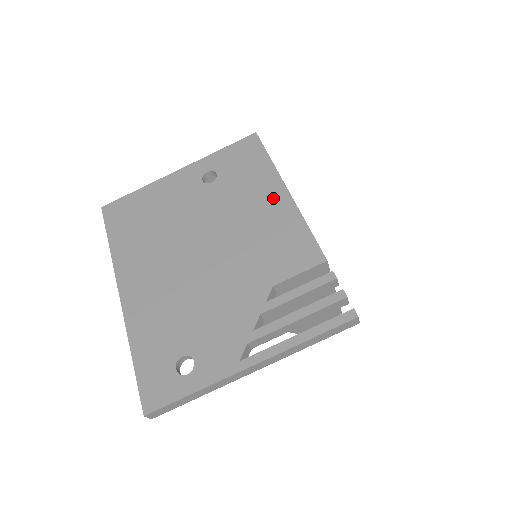
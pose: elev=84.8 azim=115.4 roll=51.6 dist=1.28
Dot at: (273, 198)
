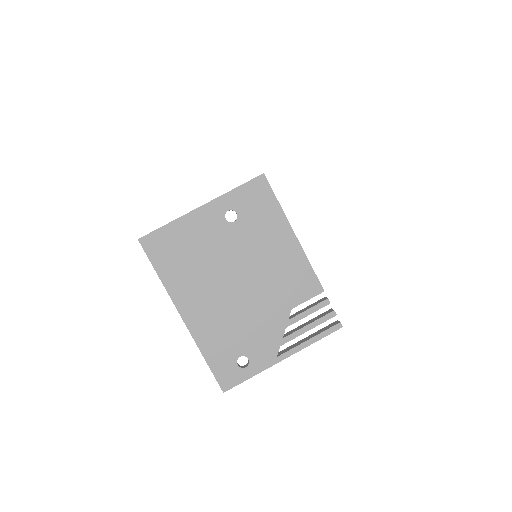
Dot at: (285, 241)
